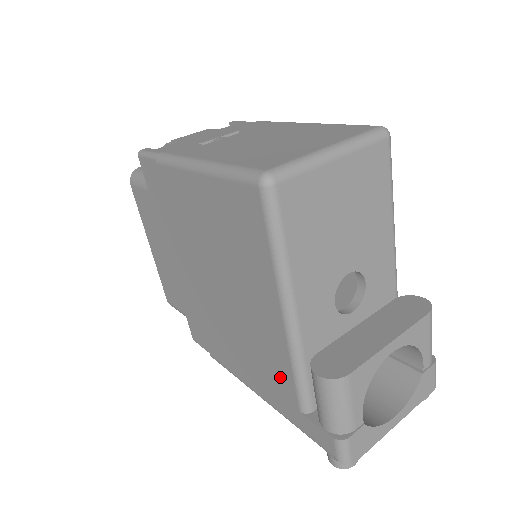
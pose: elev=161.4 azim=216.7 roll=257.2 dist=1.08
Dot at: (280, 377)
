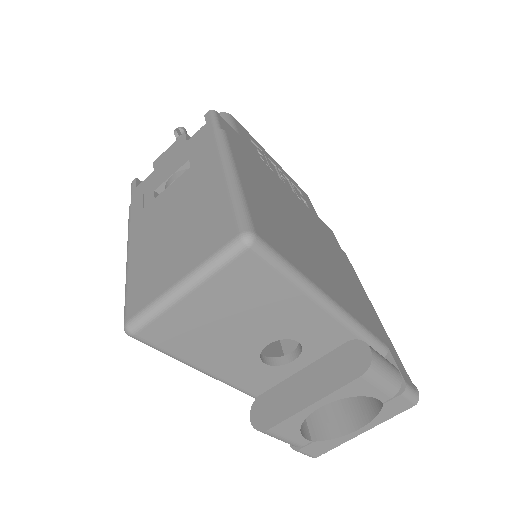
Dot at: occluded
